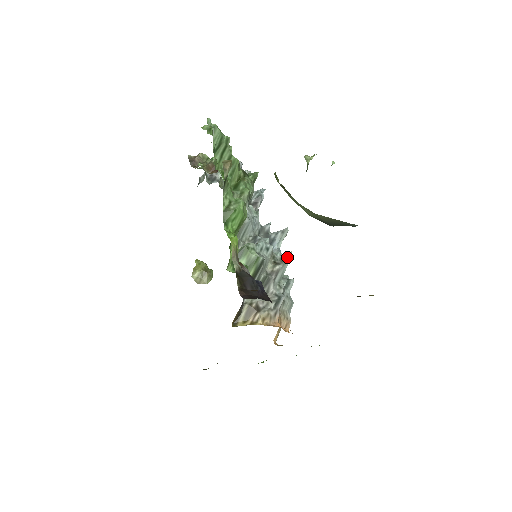
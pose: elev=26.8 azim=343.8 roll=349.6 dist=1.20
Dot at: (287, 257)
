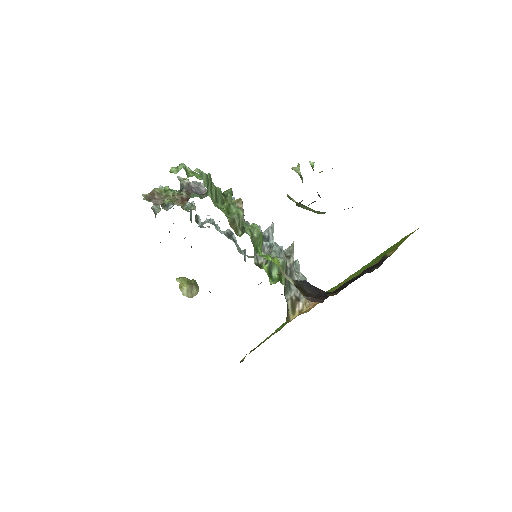
Dot at: (293, 248)
